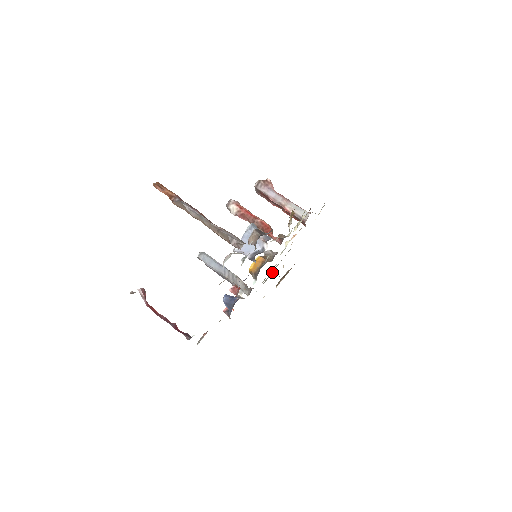
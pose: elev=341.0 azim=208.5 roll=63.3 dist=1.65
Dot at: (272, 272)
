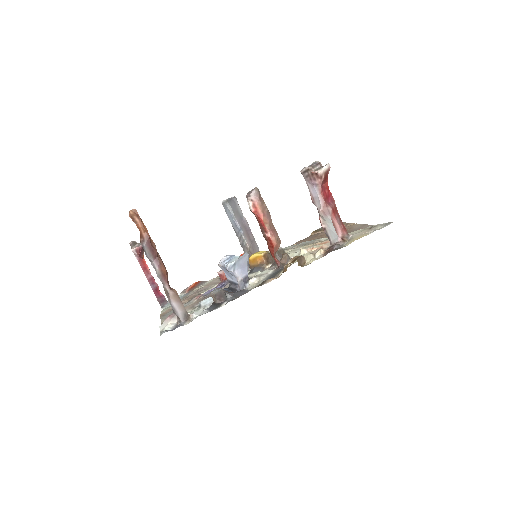
Dot at: occluded
